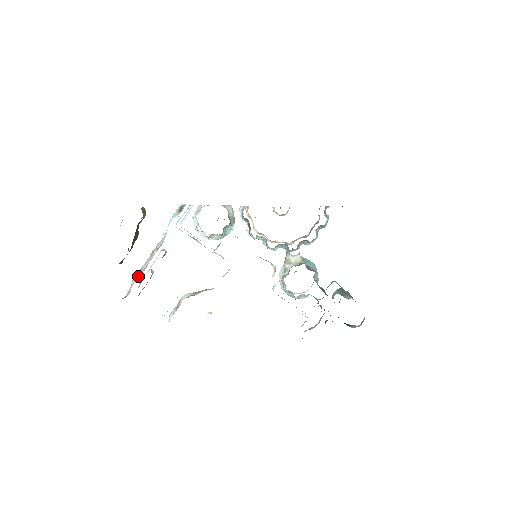
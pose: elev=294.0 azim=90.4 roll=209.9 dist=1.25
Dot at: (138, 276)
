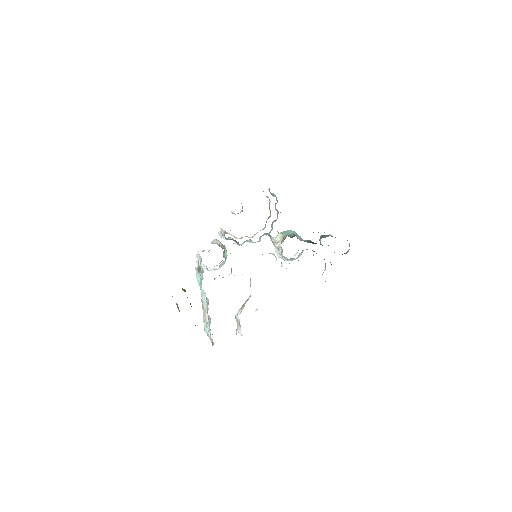
Dot at: (207, 327)
